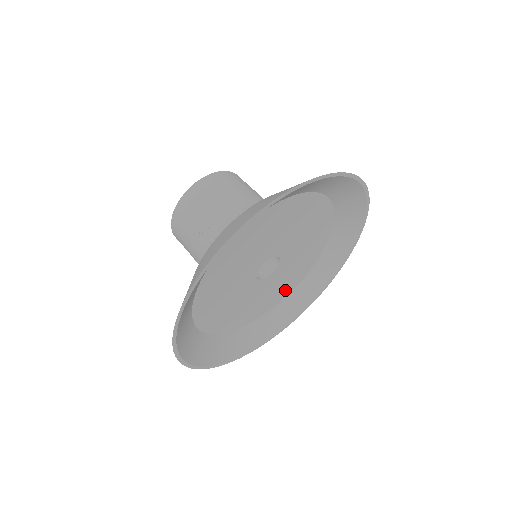
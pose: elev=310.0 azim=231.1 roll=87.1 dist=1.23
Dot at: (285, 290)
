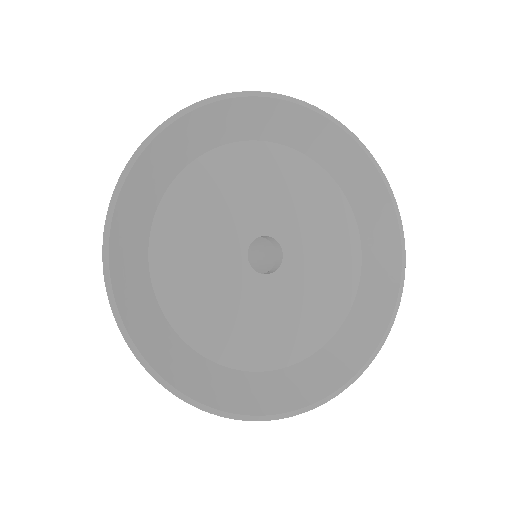
Dot at: (302, 339)
